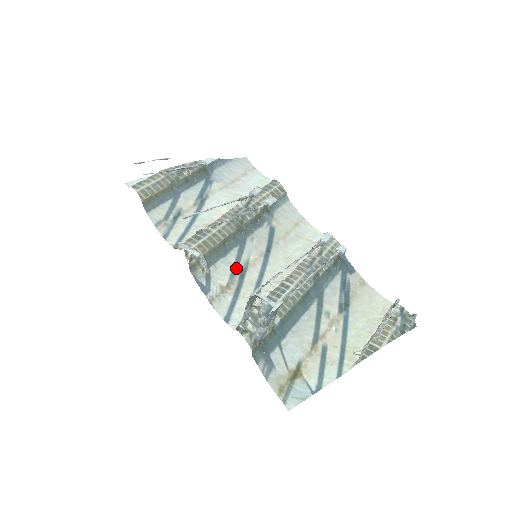
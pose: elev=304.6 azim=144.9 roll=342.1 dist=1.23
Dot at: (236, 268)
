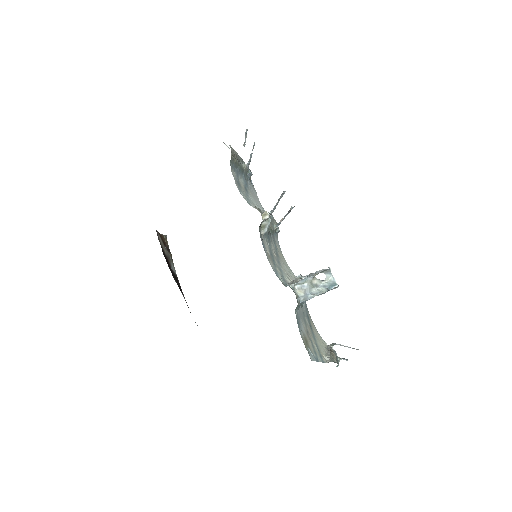
Dot at: (270, 251)
